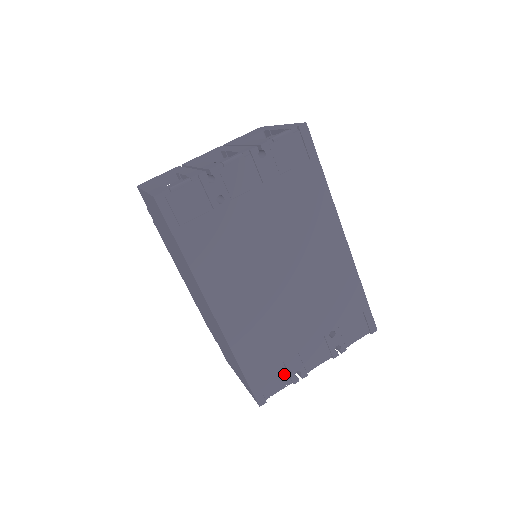
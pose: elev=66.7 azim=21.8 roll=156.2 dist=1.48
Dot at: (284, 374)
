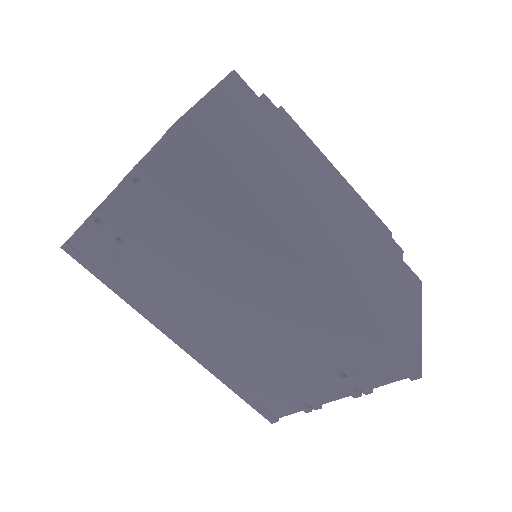
Dot at: (289, 402)
